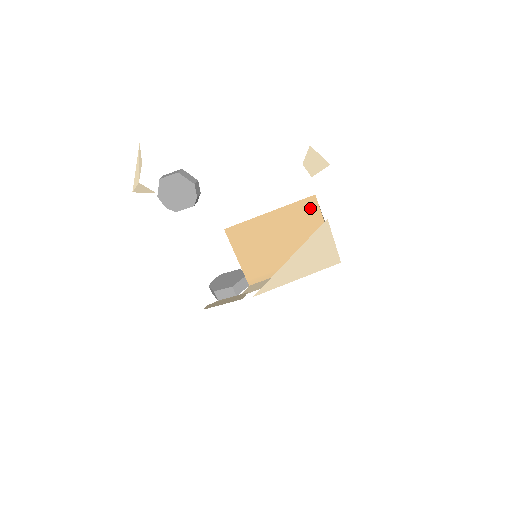
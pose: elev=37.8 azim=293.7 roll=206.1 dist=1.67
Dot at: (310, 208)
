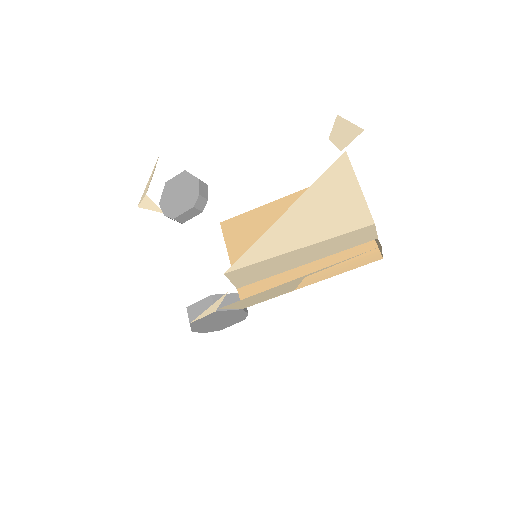
Dot at: occluded
